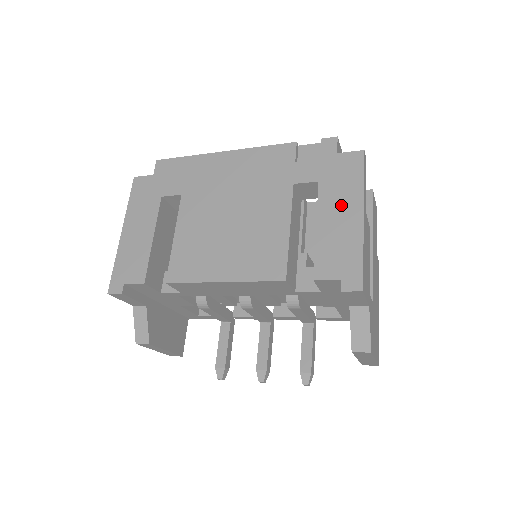
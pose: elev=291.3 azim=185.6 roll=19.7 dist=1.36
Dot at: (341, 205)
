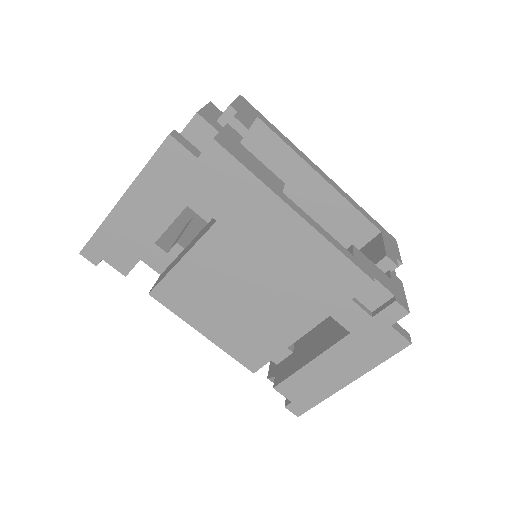
Dot at: (345, 364)
